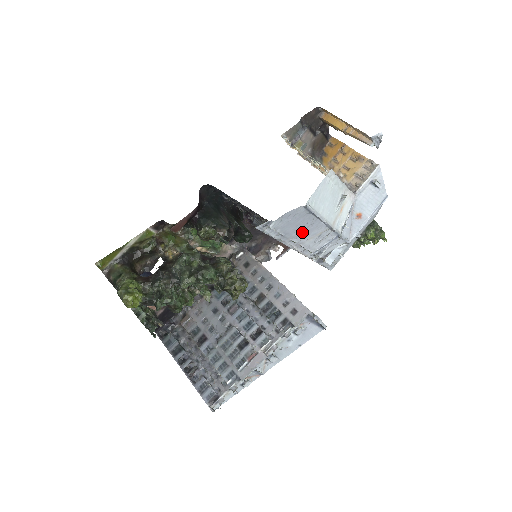
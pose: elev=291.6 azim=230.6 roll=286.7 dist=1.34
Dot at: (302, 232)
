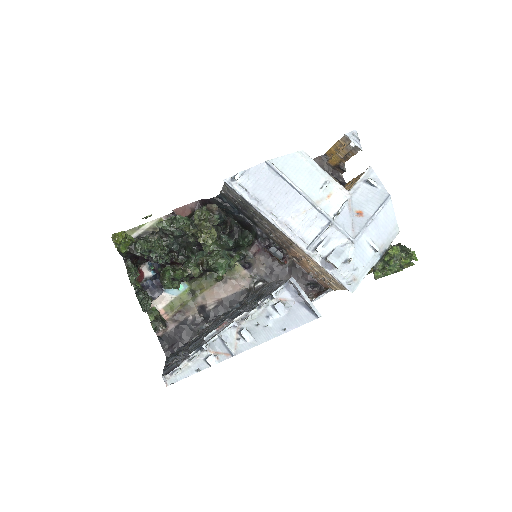
Dot at: (280, 203)
